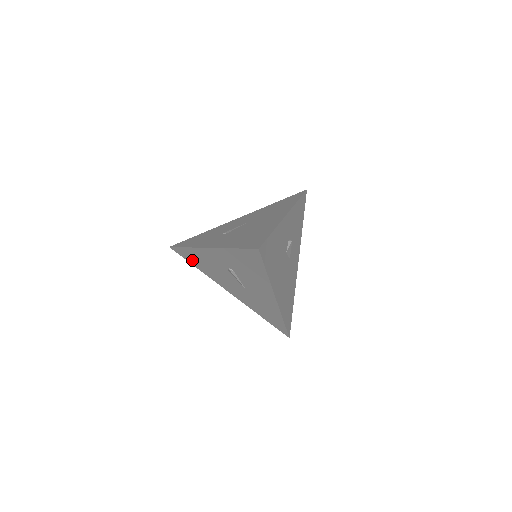
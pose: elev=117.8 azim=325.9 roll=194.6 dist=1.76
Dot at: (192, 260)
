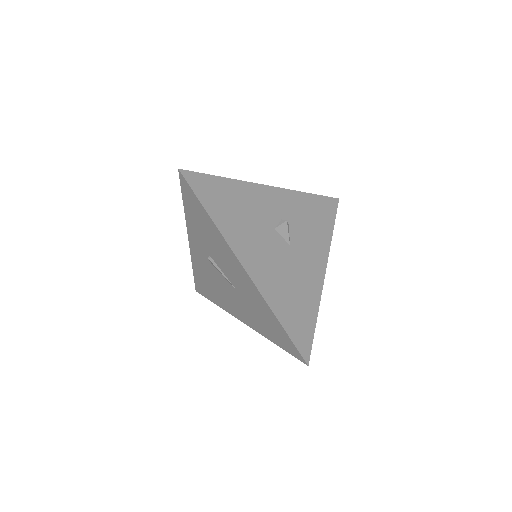
Dot at: (207, 291)
